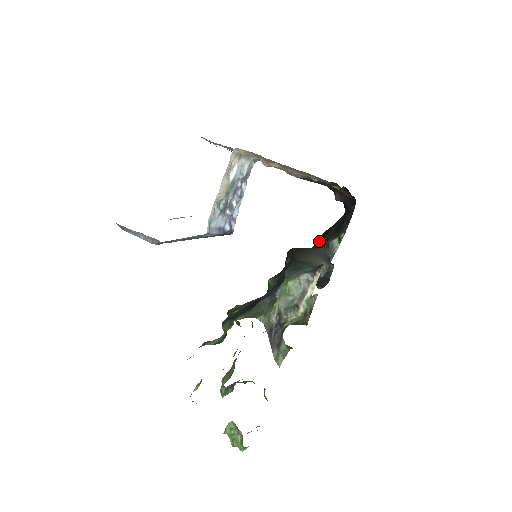
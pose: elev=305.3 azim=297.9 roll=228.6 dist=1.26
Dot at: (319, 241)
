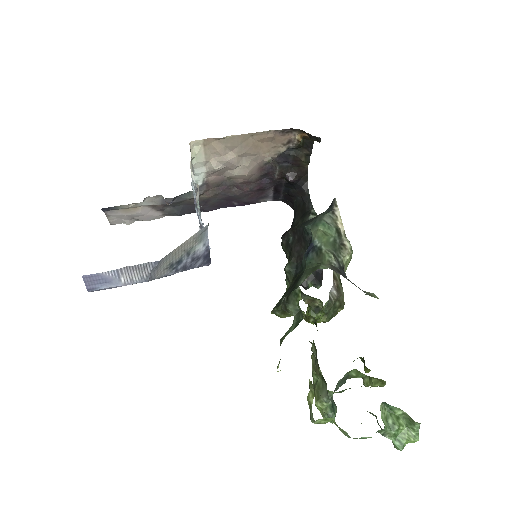
Dot at: occluded
